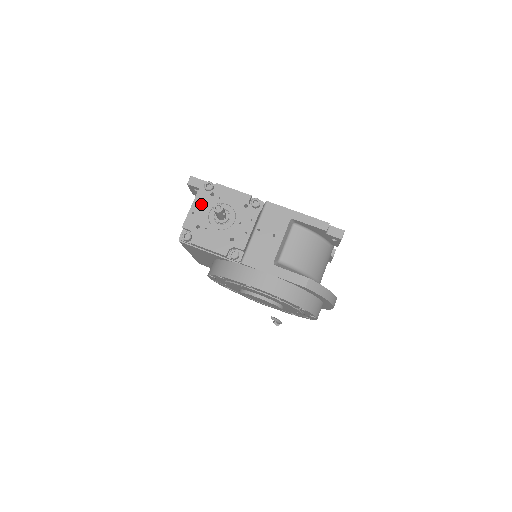
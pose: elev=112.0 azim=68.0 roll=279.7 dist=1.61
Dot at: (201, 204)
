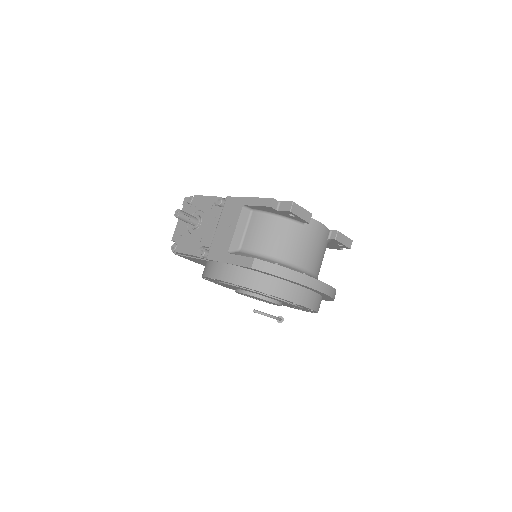
Dot at: occluded
